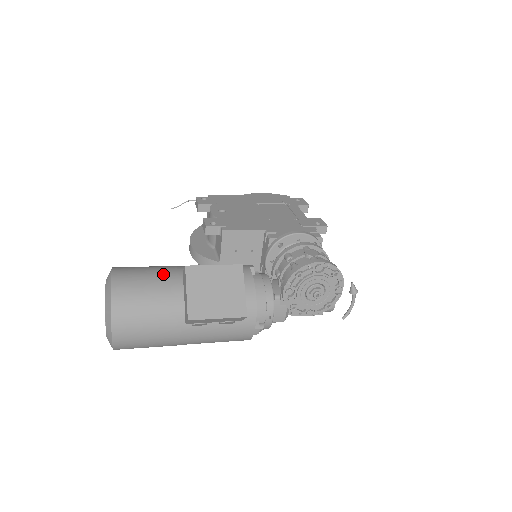
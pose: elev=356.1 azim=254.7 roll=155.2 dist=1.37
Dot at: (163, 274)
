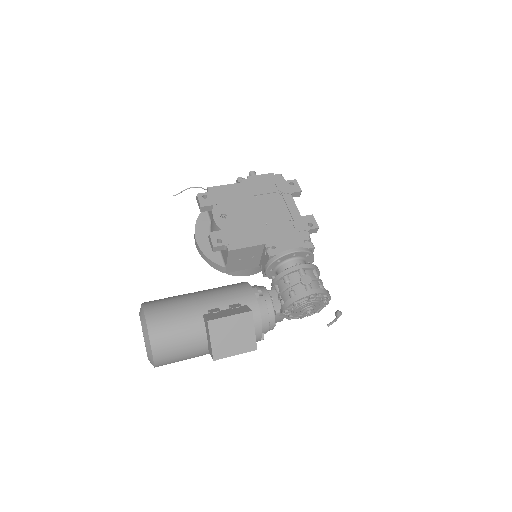
Dot at: (187, 316)
